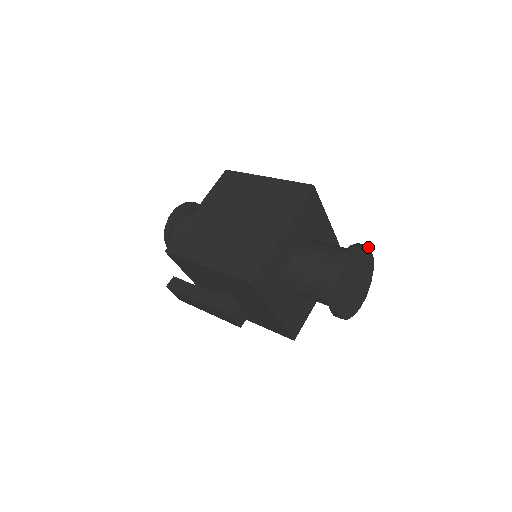
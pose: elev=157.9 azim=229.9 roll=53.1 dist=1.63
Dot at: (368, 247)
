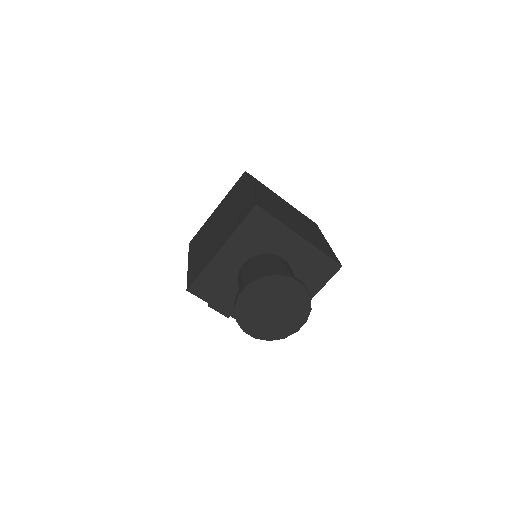
Dot at: (286, 276)
